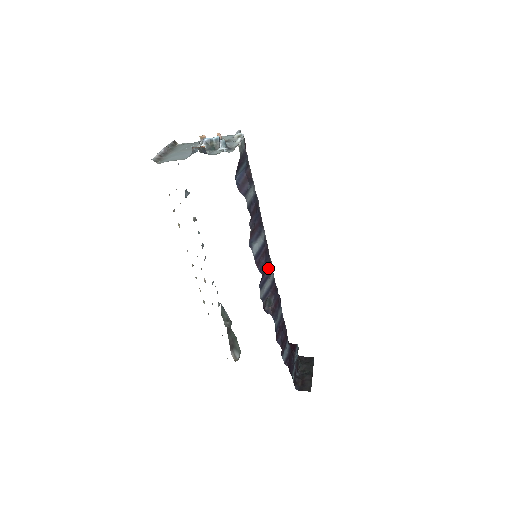
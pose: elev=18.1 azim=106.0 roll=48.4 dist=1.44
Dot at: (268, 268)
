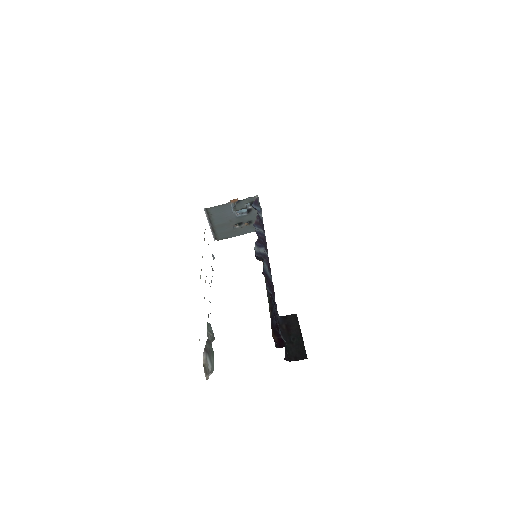
Dot at: (265, 247)
